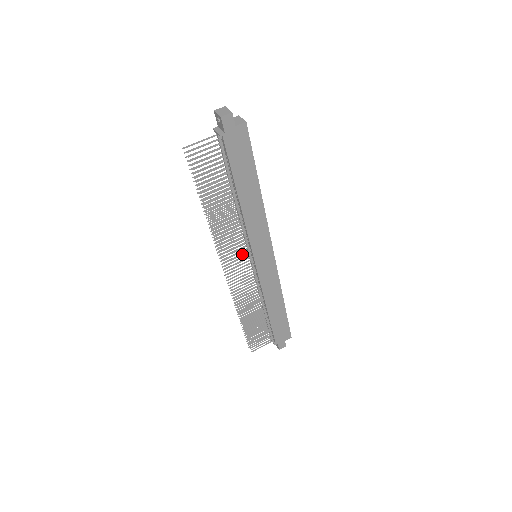
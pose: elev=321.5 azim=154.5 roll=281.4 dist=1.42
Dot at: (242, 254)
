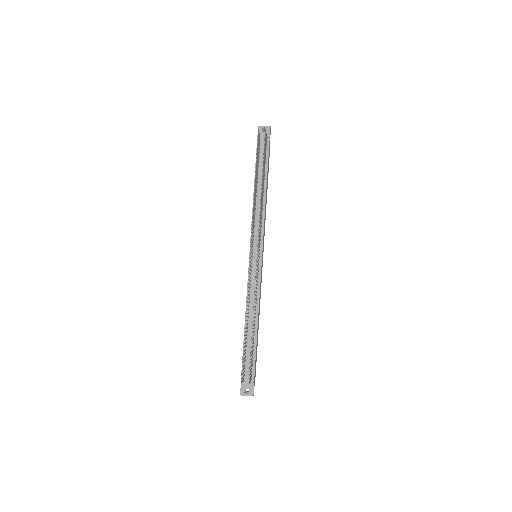
Dot at: occluded
